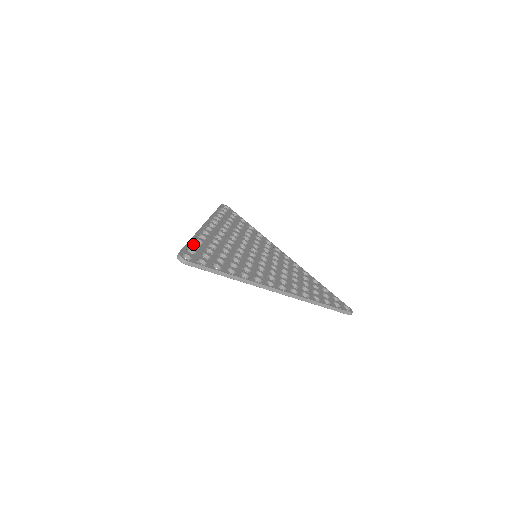
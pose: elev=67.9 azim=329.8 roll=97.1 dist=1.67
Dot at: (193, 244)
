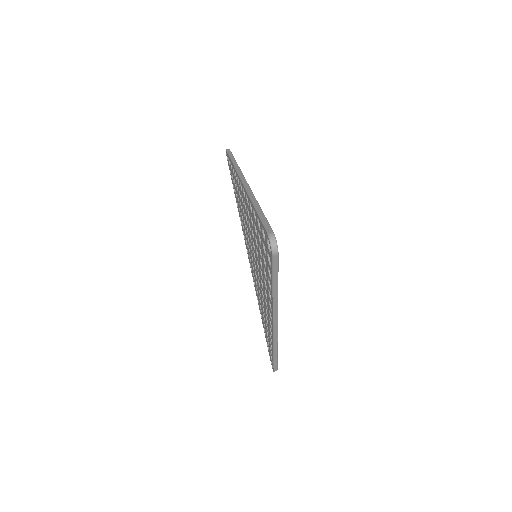
Dot at: occluded
